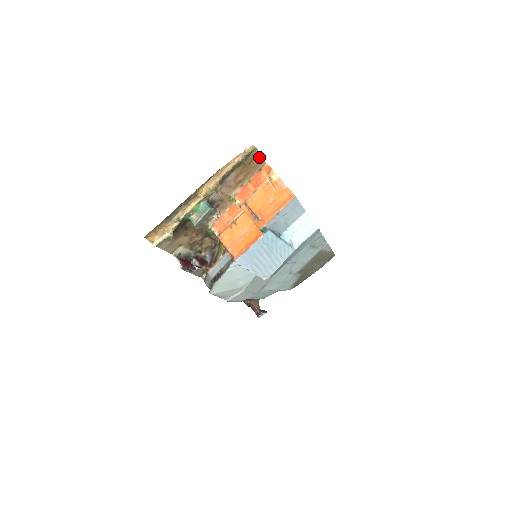
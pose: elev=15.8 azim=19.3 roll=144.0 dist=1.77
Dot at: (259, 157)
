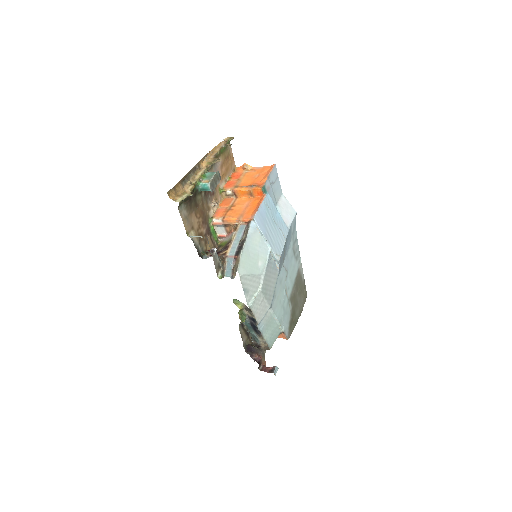
Dot at: (232, 156)
